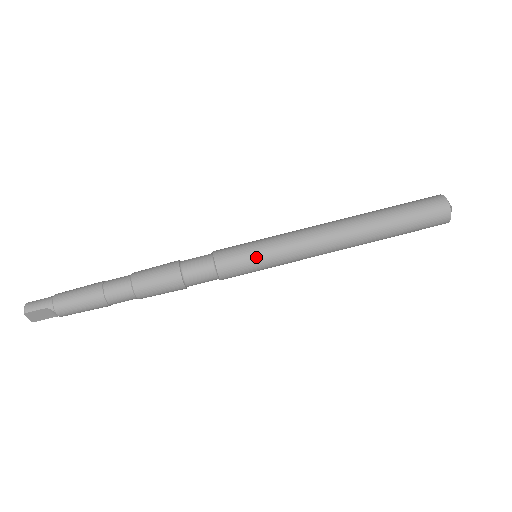
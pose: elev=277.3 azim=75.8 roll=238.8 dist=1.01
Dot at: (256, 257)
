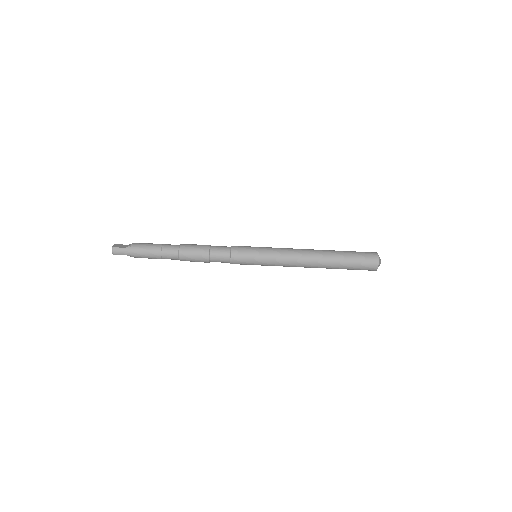
Dot at: (255, 264)
